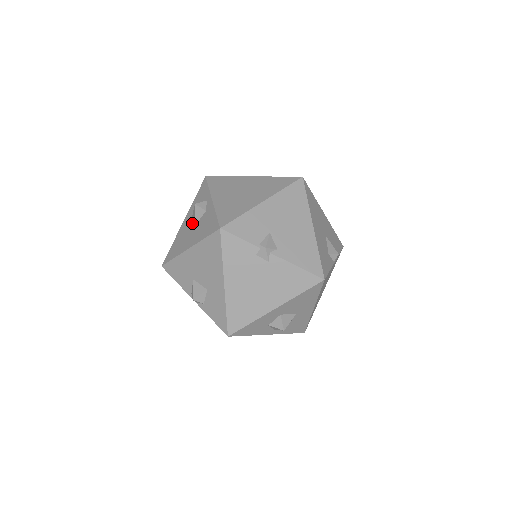
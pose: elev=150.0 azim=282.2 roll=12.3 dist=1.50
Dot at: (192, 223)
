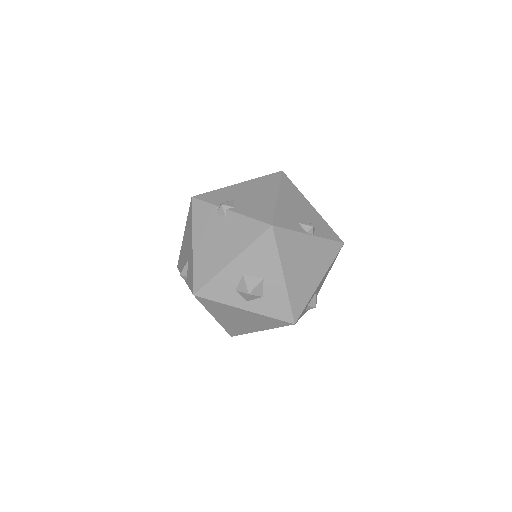
Dot at: occluded
